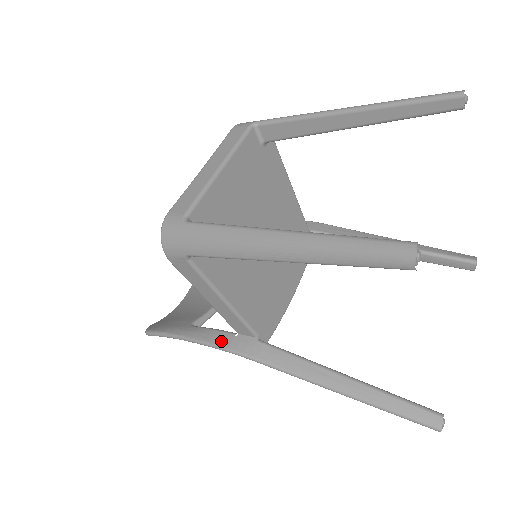
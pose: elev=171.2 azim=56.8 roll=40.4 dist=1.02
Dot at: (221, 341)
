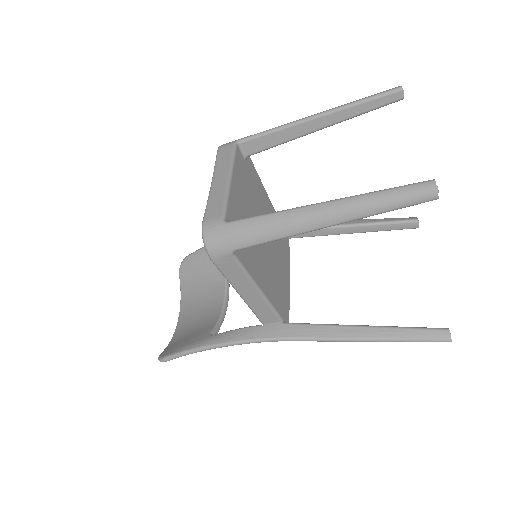
Dot at: (250, 335)
